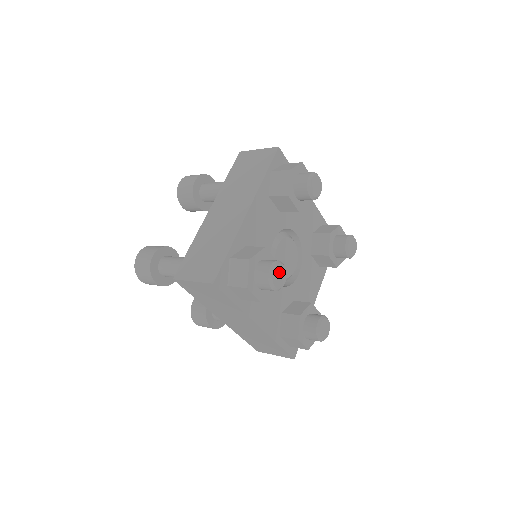
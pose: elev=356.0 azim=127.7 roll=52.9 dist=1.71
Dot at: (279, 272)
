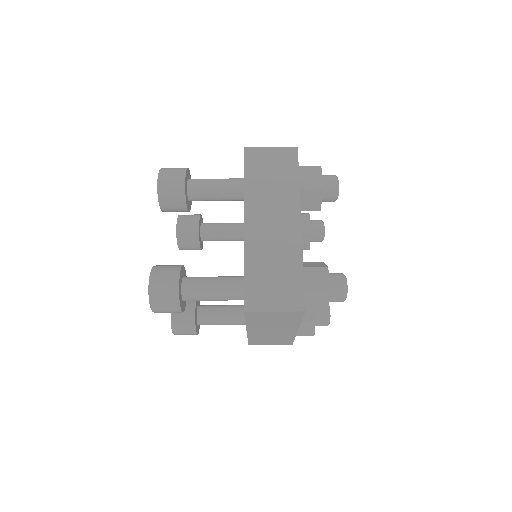
Dot at: occluded
